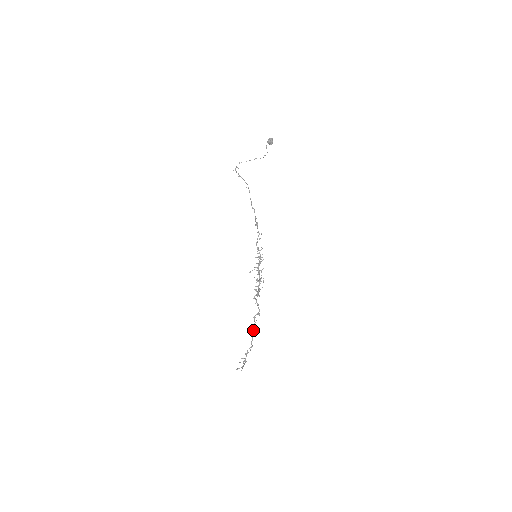
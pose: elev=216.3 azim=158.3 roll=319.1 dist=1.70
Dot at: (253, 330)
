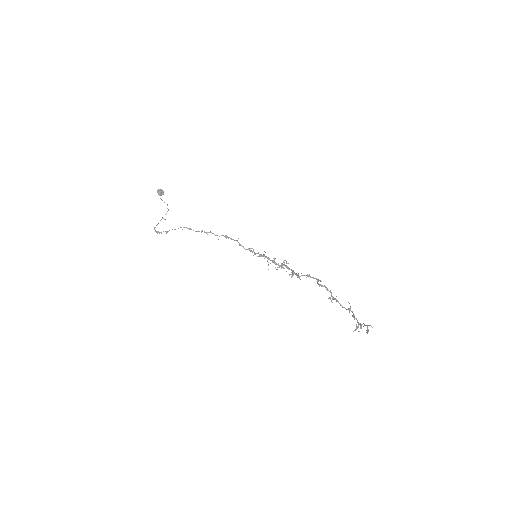
Dot at: (332, 297)
